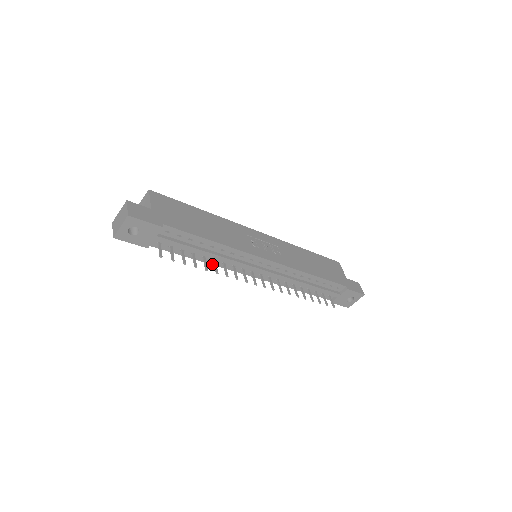
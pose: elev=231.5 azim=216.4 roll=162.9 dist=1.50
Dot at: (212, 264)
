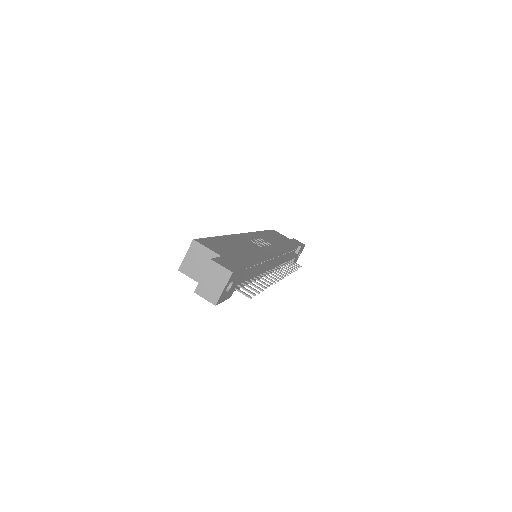
Dot at: (251, 282)
